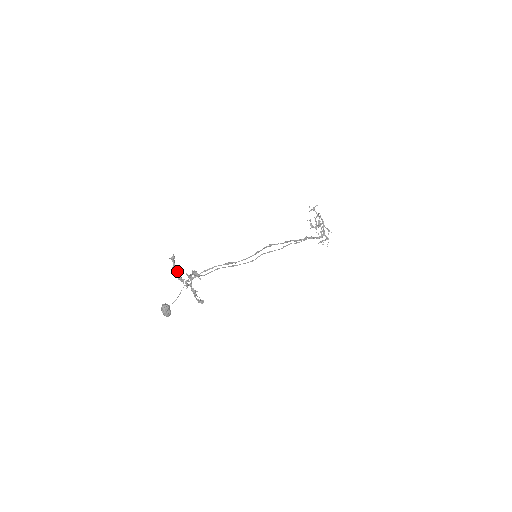
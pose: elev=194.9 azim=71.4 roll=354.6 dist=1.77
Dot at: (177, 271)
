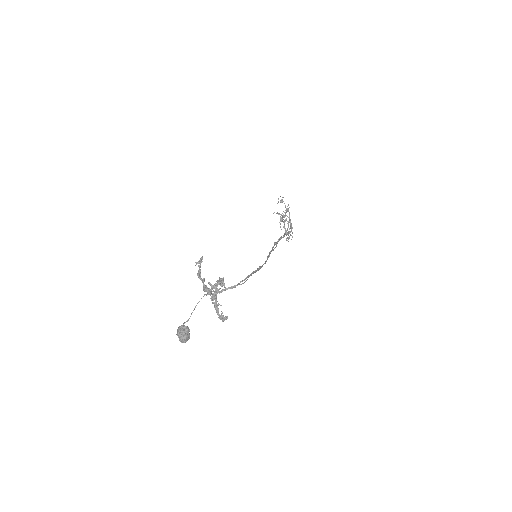
Dot at: (204, 280)
